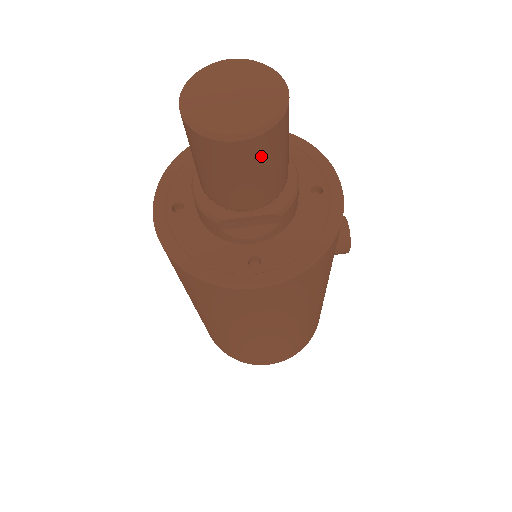
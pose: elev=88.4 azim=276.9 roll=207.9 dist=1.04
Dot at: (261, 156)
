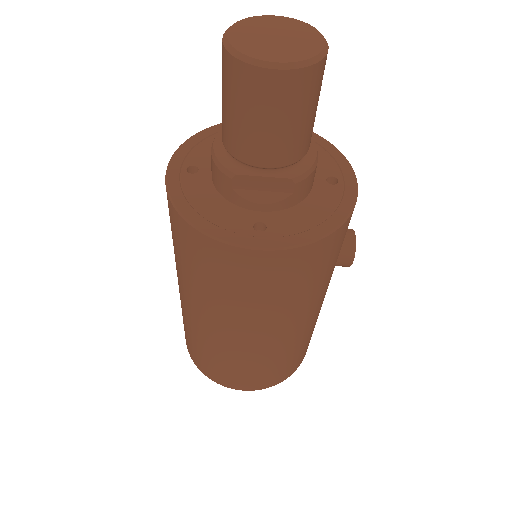
Dot at: (291, 97)
